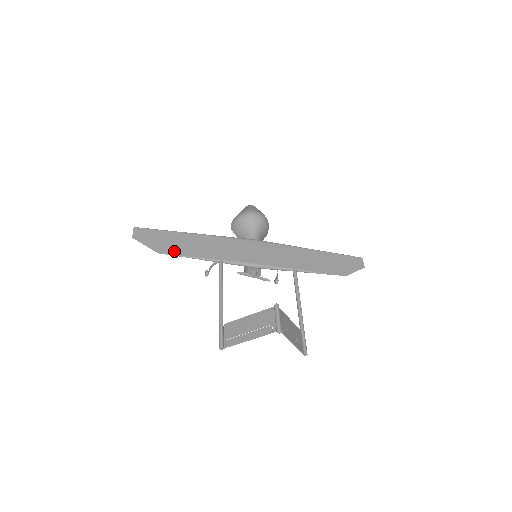
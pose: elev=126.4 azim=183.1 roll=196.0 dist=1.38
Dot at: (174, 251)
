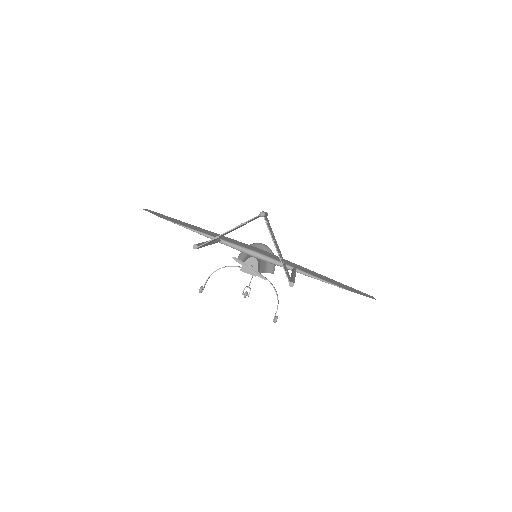
Dot at: (176, 222)
